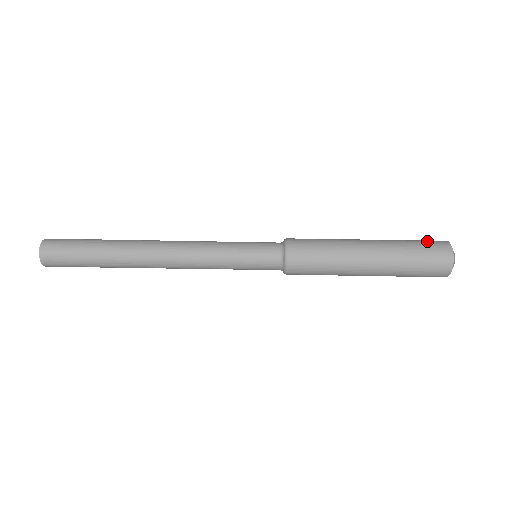
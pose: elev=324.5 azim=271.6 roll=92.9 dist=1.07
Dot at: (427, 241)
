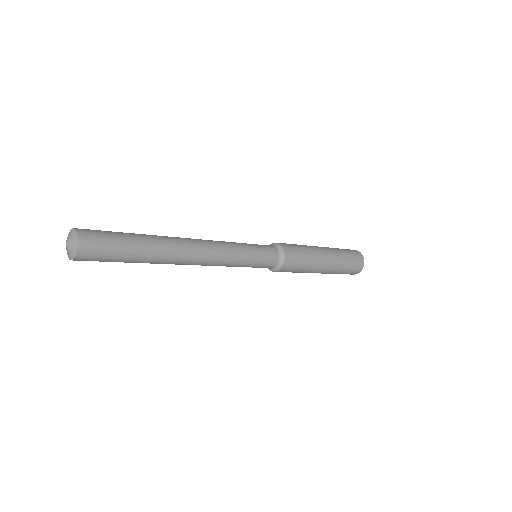
Dot at: occluded
